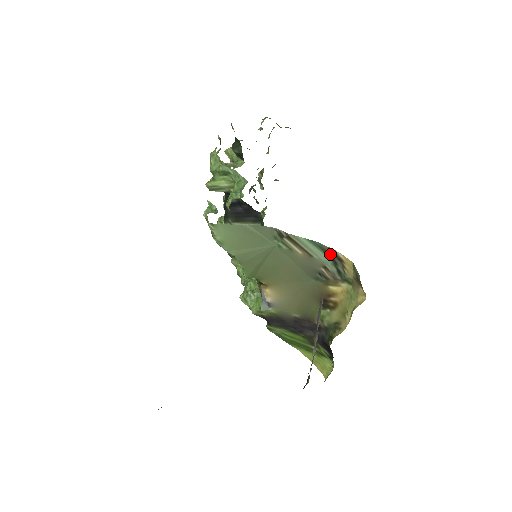
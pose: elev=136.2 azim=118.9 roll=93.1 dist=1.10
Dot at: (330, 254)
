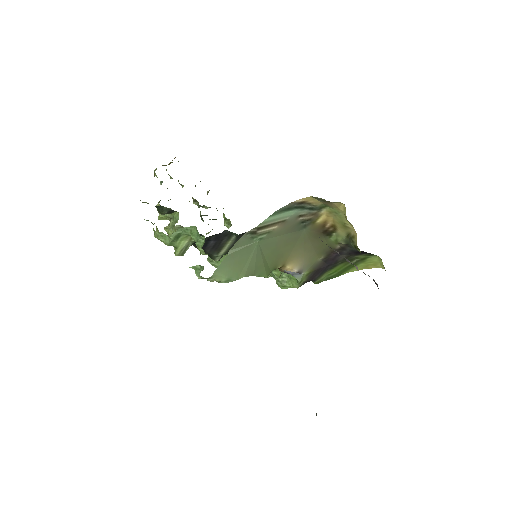
Dot at: (293, 207)
